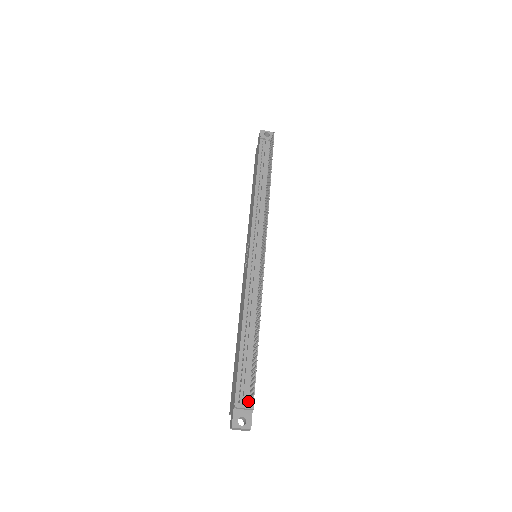
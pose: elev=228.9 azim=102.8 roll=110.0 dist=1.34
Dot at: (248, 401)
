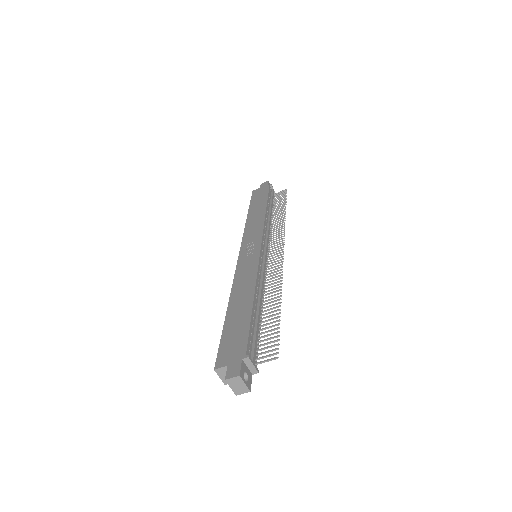
Dot at: (254, 362)
